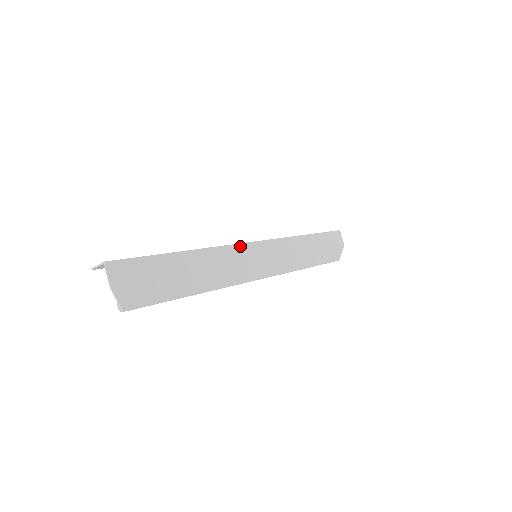
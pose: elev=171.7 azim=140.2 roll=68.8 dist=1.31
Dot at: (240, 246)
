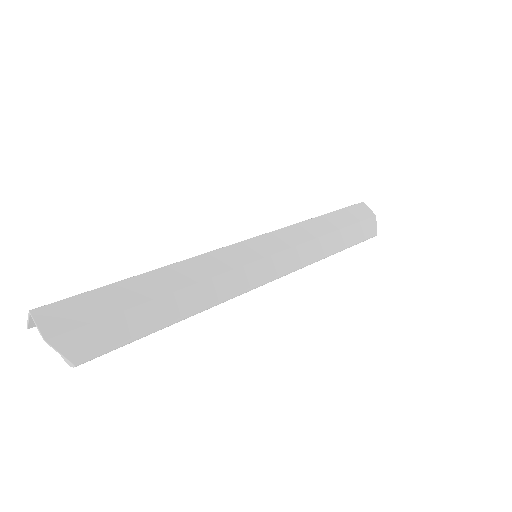
Dot at: (227, 249)
